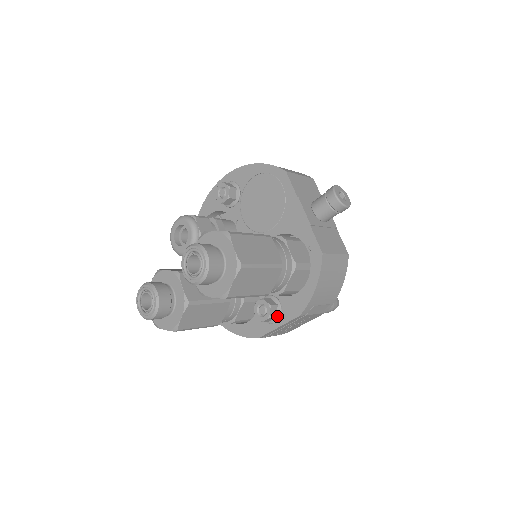
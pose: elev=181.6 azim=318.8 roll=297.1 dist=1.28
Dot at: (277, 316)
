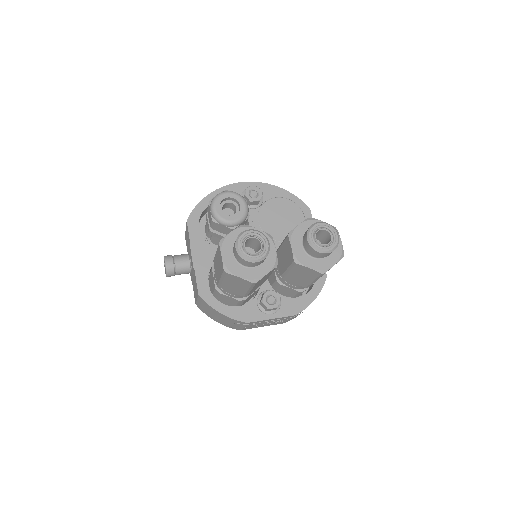
Dot at: (276, 309)
